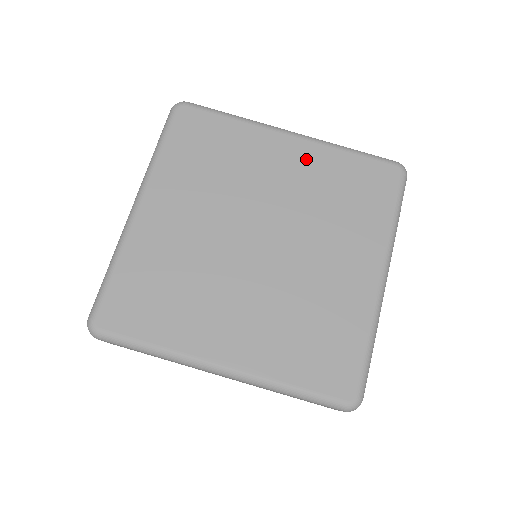
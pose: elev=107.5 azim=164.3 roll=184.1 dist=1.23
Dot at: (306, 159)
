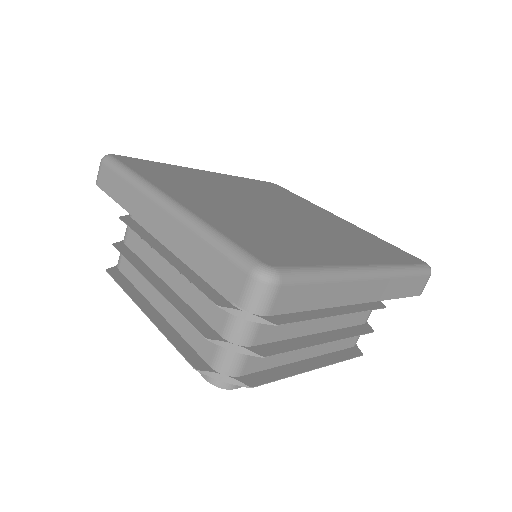
Dot at: (230, 179)
